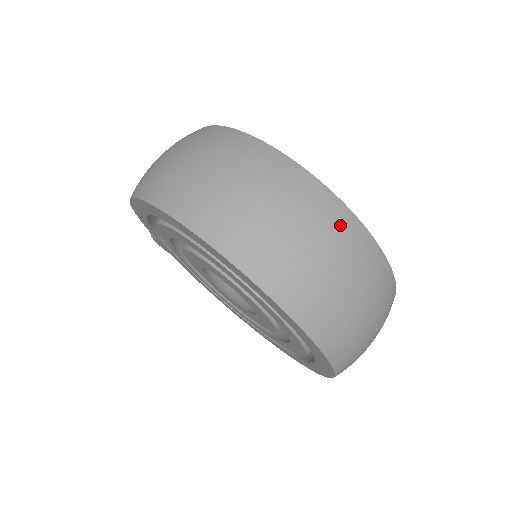
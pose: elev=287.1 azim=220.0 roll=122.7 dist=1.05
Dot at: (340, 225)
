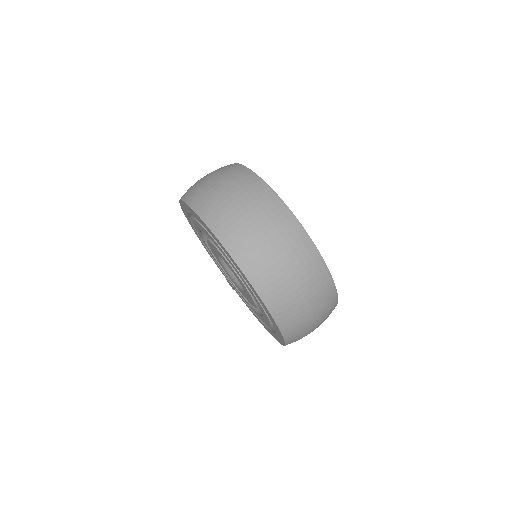
Dot at: (246, 180)
